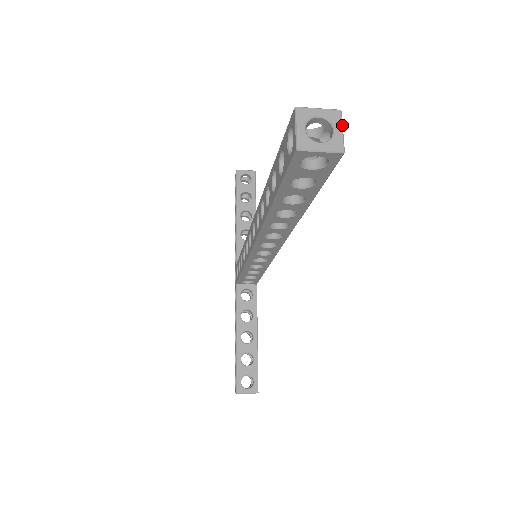
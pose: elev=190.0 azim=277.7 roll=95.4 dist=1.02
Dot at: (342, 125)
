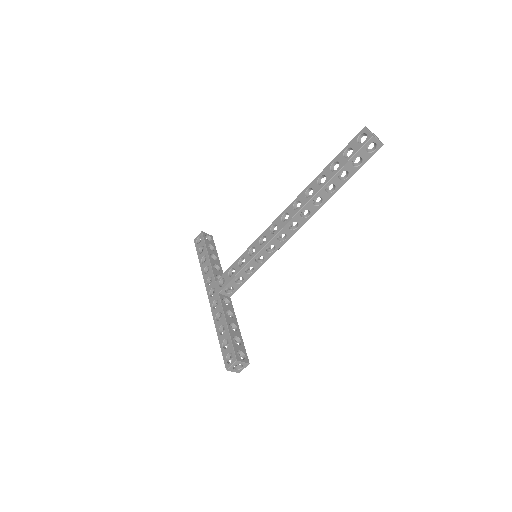
Dot at: occluded
